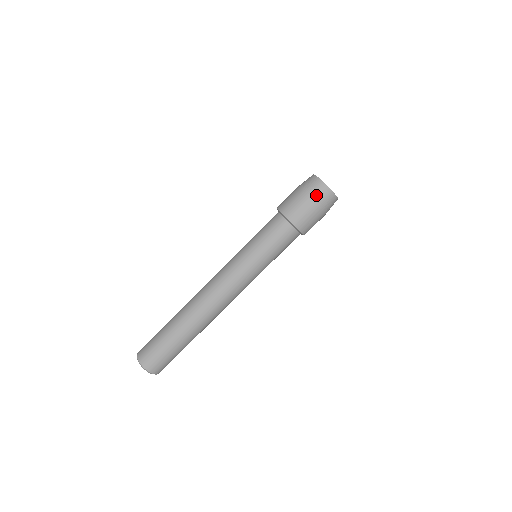
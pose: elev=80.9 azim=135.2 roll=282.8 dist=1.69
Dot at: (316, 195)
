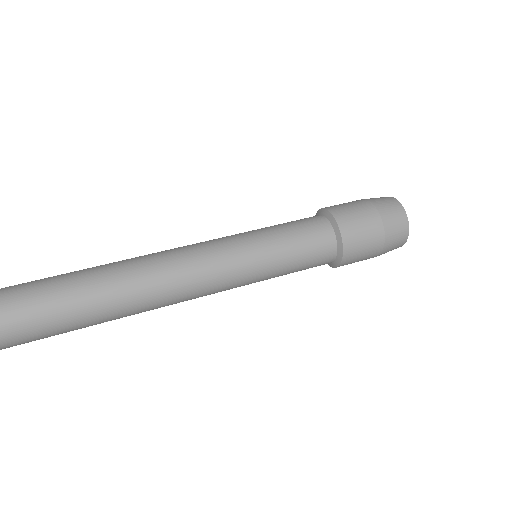
Dot at: (385, 210)
